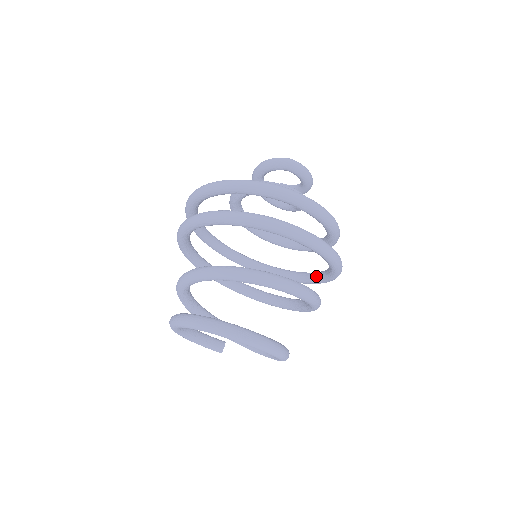
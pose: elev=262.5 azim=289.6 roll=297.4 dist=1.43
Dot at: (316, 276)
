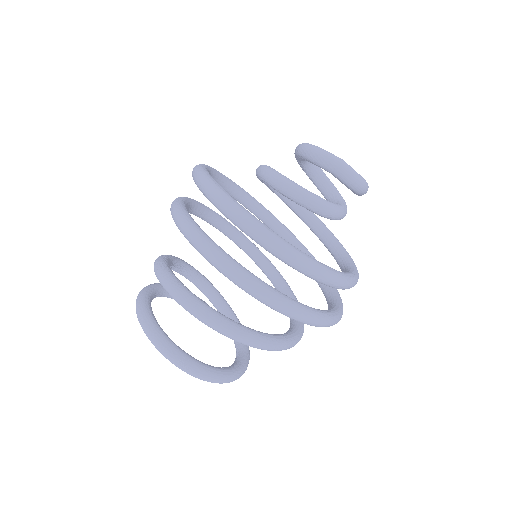
Dot at: (325, 290)
